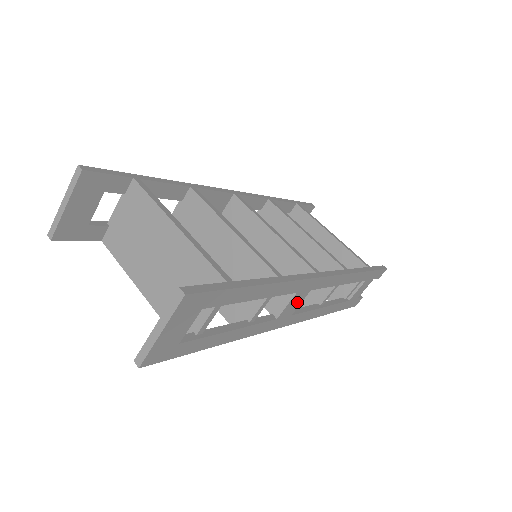
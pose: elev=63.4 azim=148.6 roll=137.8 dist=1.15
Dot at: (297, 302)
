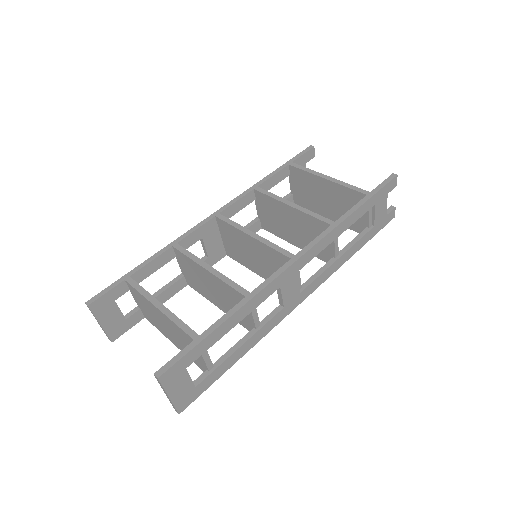
Dot at: (292, 286)
